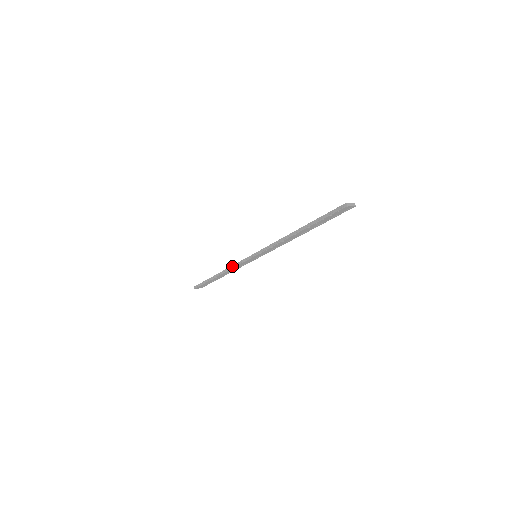
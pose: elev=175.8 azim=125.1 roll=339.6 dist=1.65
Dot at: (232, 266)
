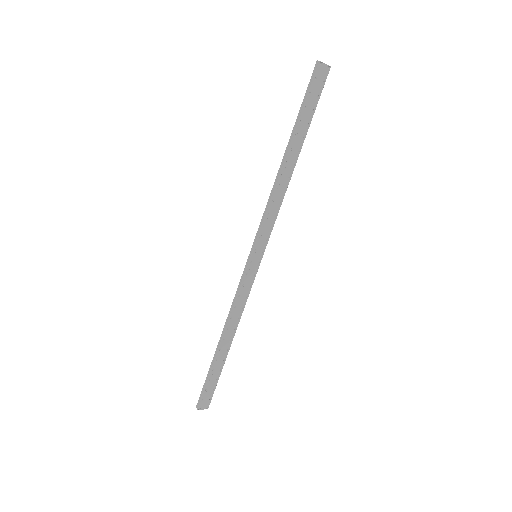
Dot at: (233, 303)
